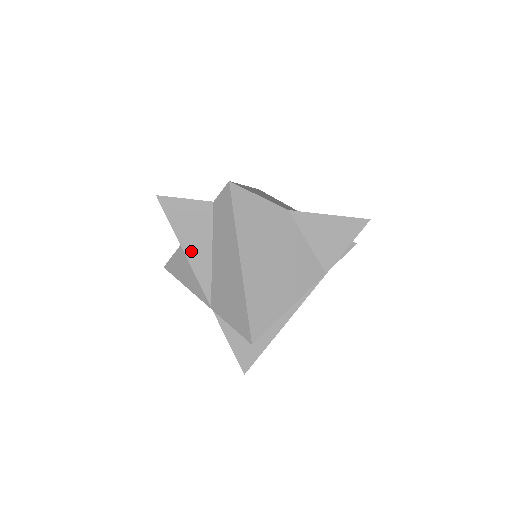
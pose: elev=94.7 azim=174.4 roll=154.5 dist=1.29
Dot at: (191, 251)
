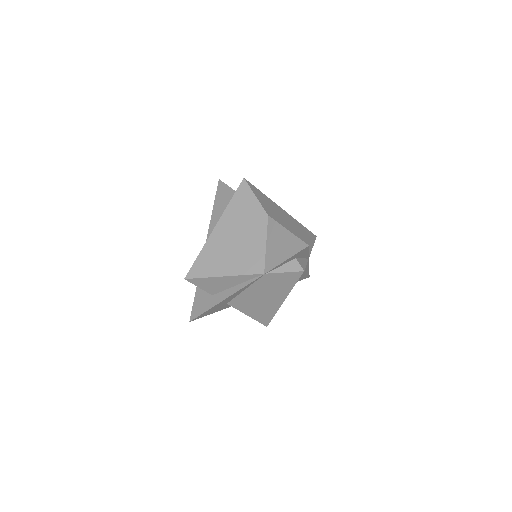
Dot at: (214, 220)
